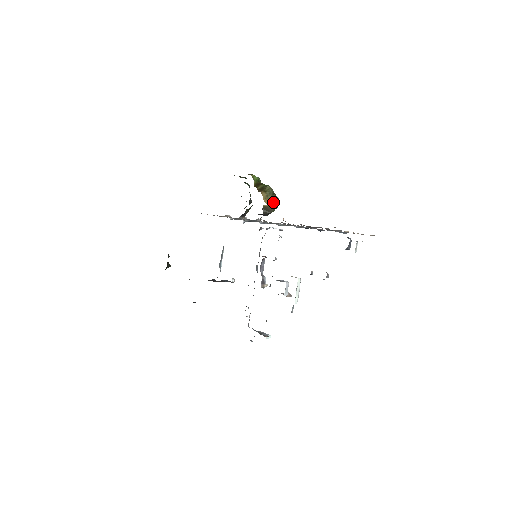
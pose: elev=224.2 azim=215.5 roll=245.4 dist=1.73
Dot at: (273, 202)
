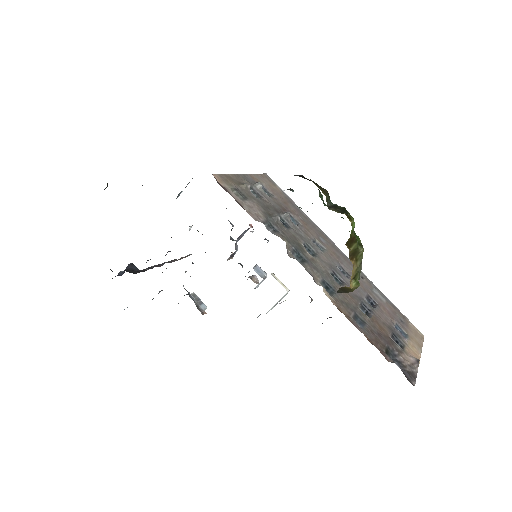
Dot at: (357, 280)
